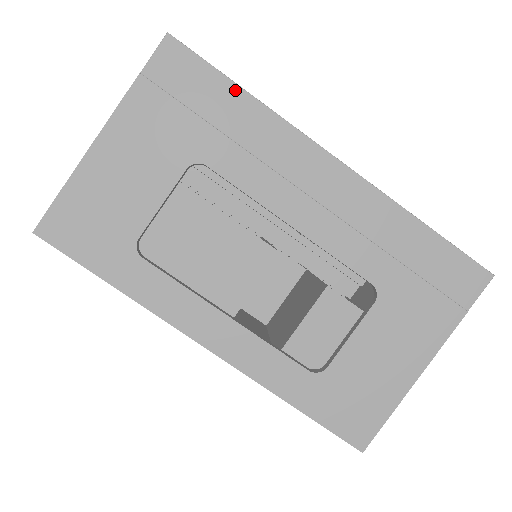
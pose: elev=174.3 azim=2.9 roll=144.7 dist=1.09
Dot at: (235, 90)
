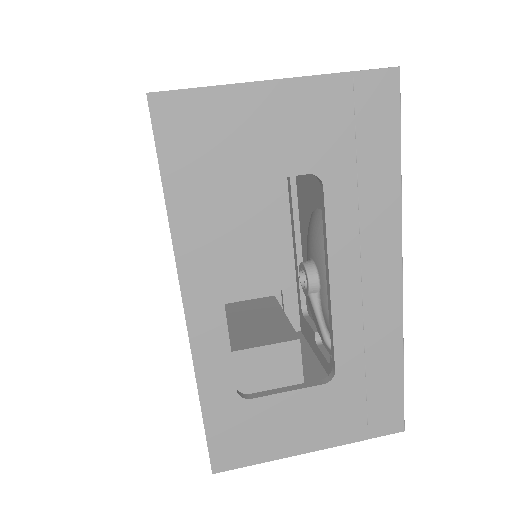
Dot at: (396, 157)
